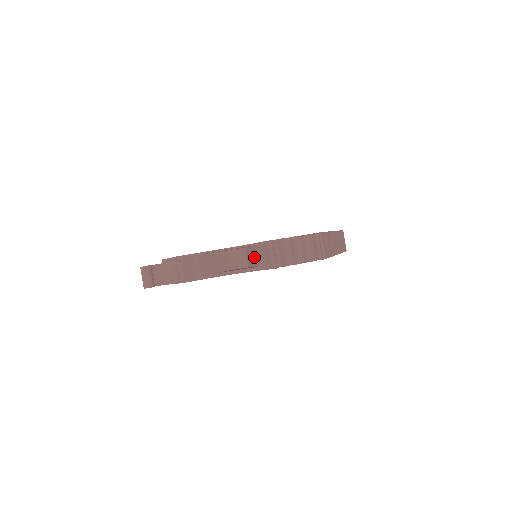
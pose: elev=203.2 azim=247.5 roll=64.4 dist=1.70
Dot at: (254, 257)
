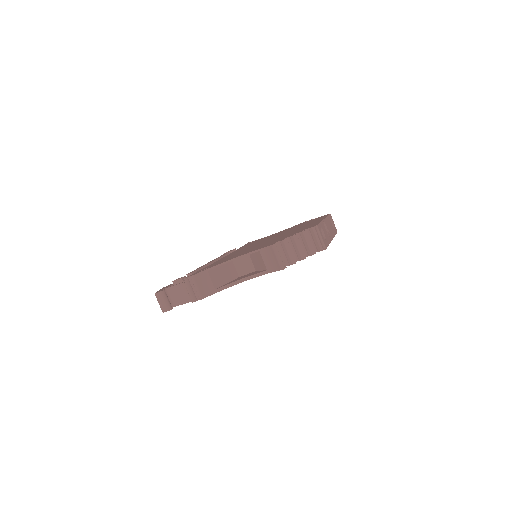
Dot at: (261, 262)
